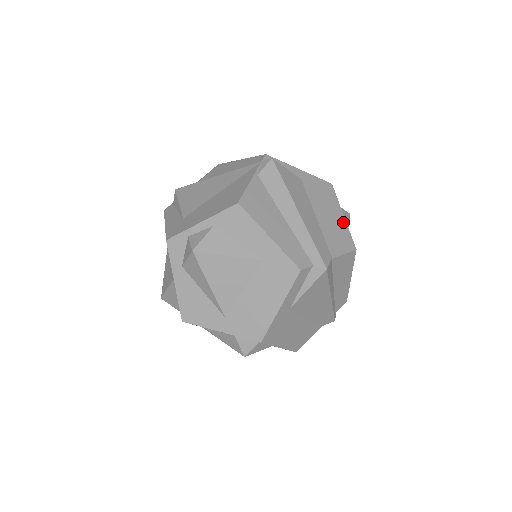
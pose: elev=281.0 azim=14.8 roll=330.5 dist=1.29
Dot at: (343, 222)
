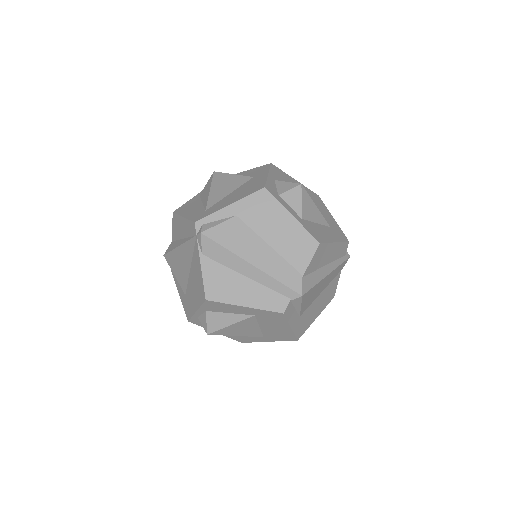
Dot at: (295, 224)
